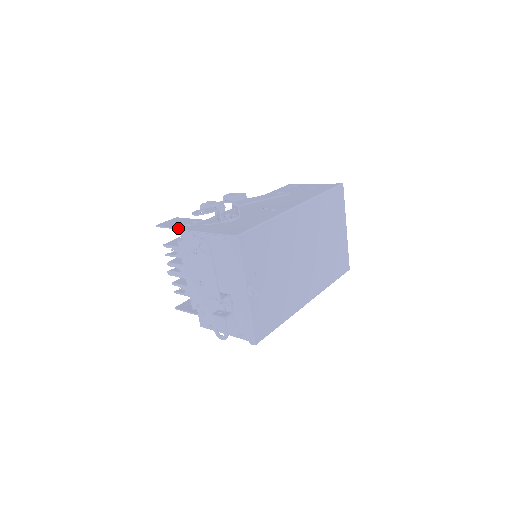
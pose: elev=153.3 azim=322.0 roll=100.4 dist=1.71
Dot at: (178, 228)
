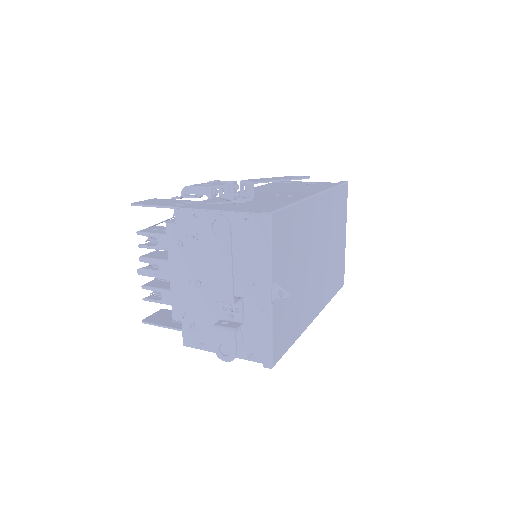
Dot at: (168, 206)
